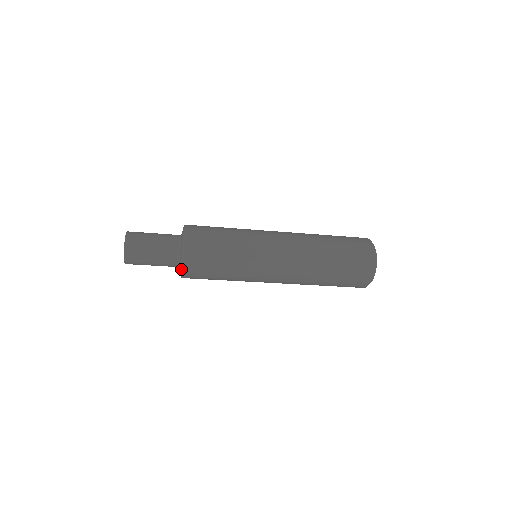
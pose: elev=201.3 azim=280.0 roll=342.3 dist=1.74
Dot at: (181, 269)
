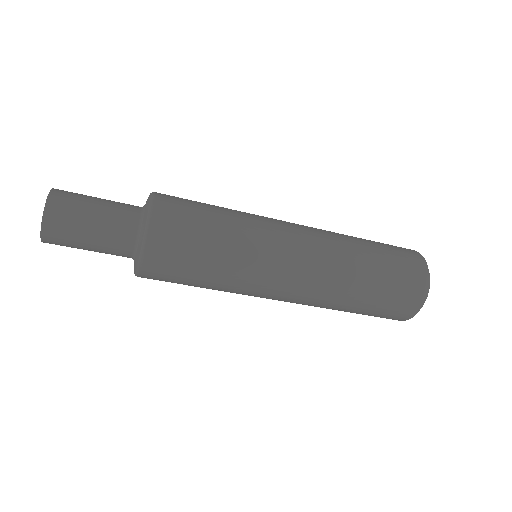
Dot at: occluded
